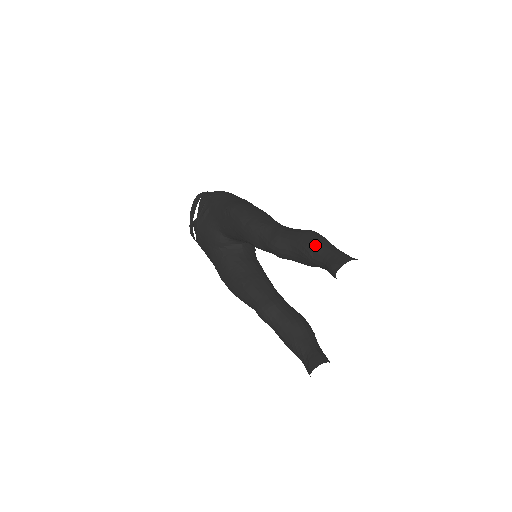
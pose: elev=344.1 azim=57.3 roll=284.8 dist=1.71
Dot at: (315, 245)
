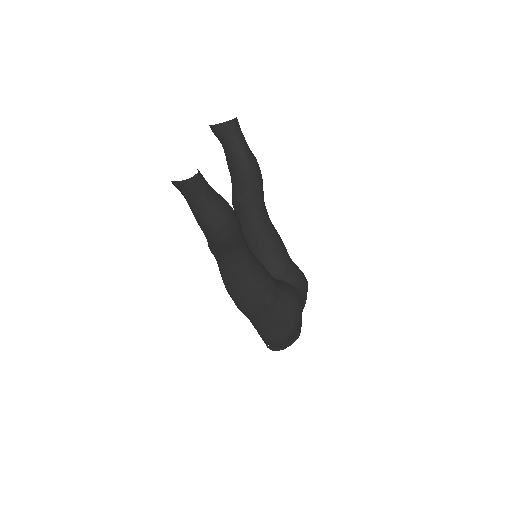
Dot at: occluded
